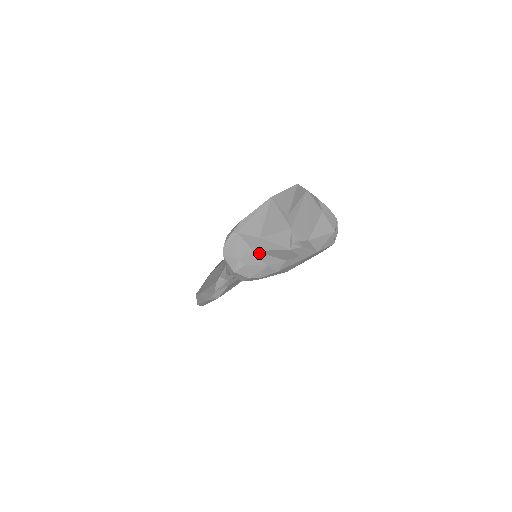
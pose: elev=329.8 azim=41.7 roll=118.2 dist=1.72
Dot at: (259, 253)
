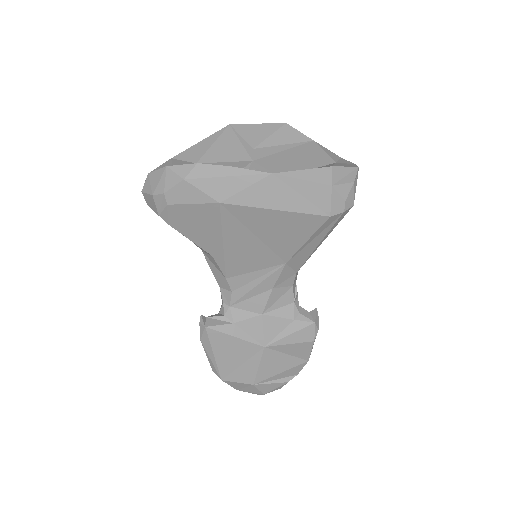
Dot at: occluded
